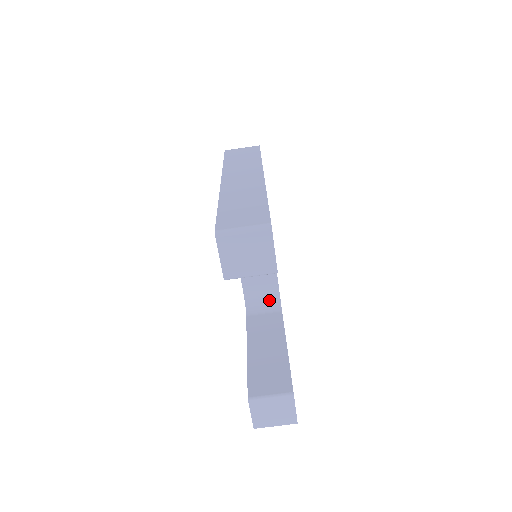
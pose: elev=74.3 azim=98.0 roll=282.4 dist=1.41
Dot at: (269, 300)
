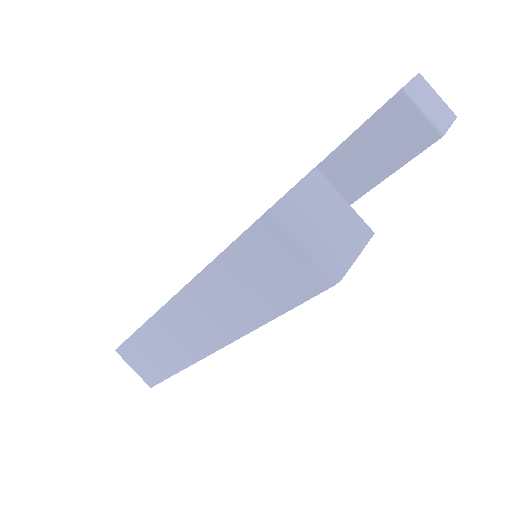
Dot at: occluded
